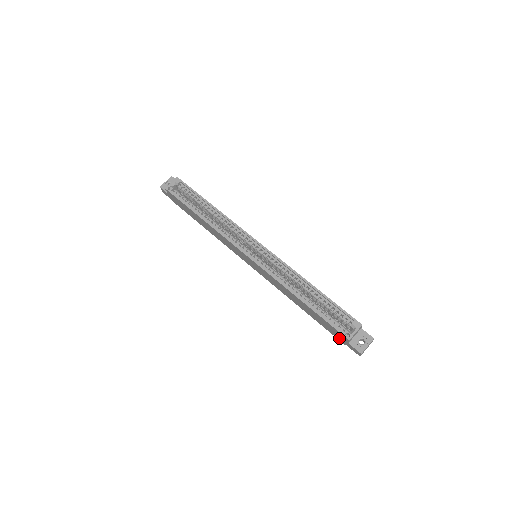
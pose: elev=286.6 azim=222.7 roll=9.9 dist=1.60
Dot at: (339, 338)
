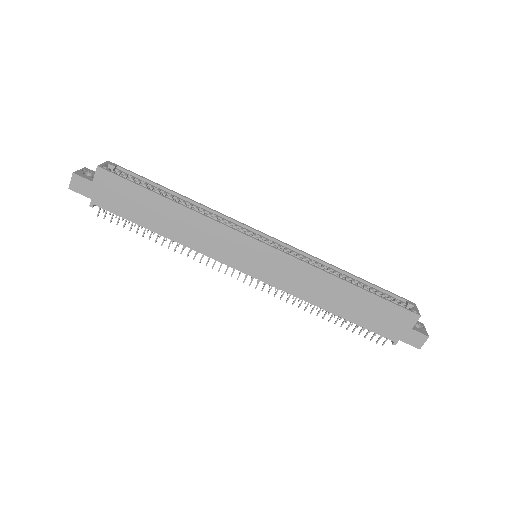
Dot at: (393, 332)
